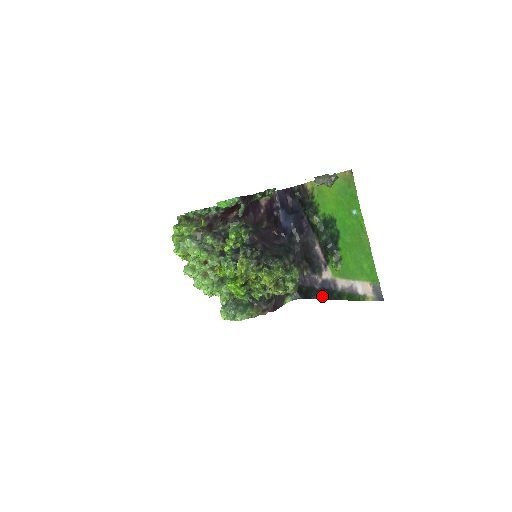
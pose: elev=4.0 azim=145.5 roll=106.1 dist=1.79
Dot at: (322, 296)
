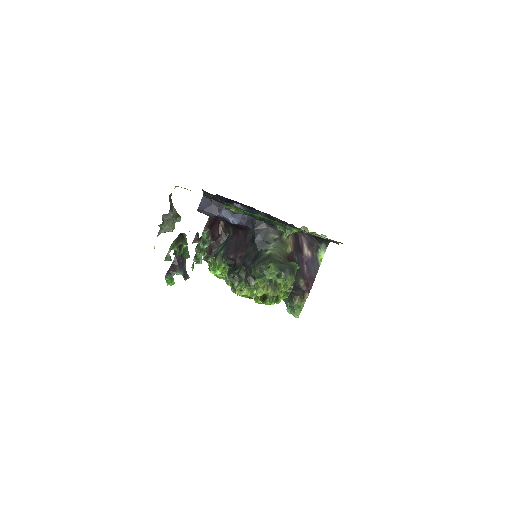
Dot at: occluded
